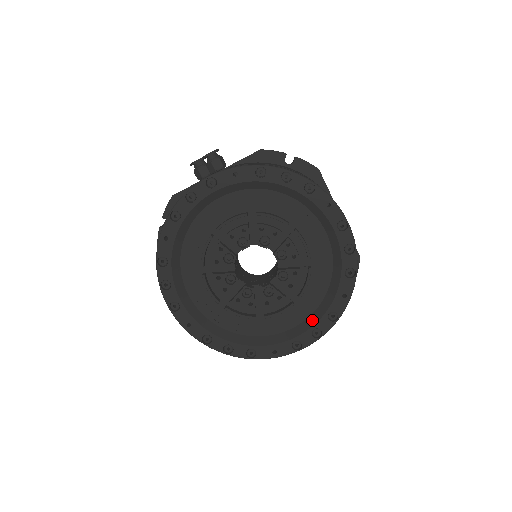
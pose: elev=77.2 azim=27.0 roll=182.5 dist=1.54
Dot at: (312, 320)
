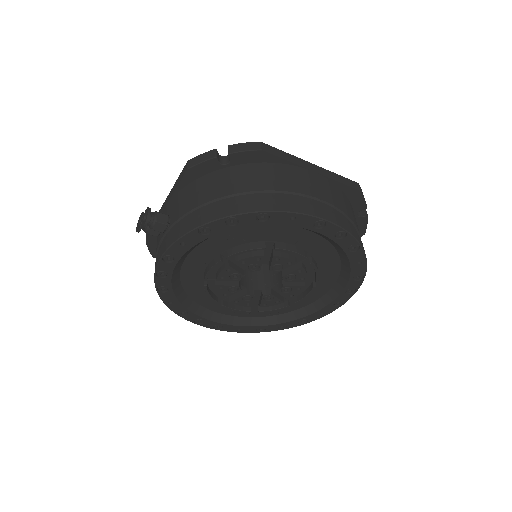
Dot at: (340, 285)
